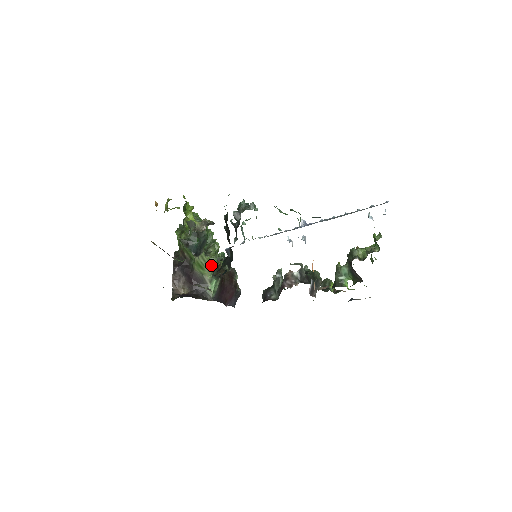
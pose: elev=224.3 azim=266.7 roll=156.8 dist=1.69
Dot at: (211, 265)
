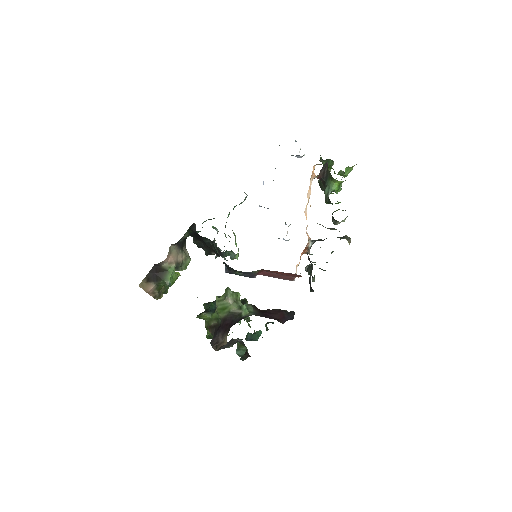
Dot at: (227, 295)
